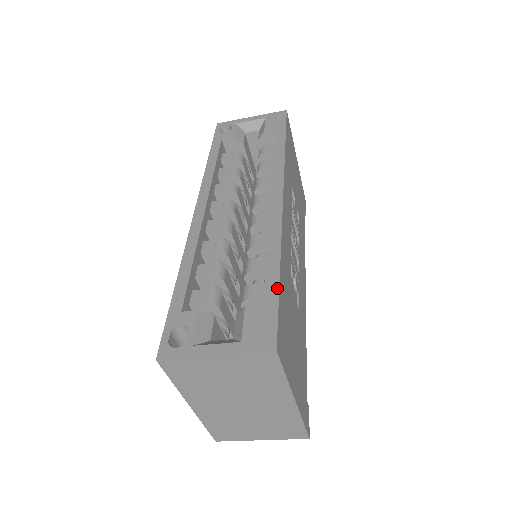
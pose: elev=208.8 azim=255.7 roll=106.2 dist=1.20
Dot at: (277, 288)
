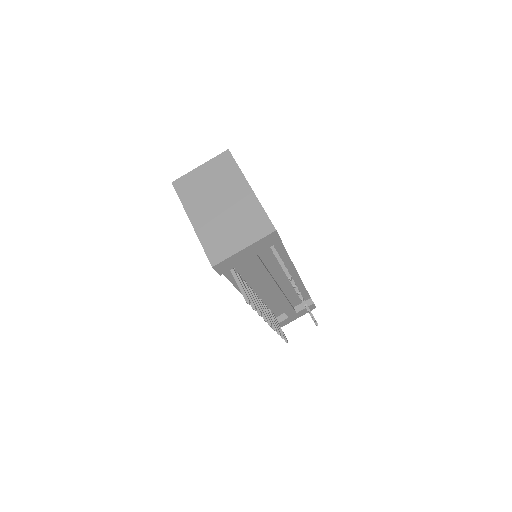
Dot at: occluded
